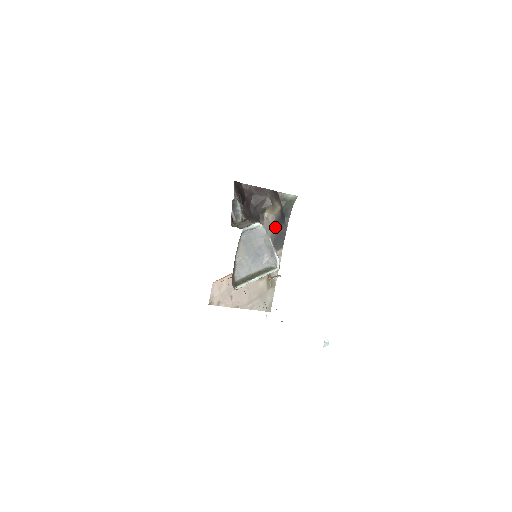
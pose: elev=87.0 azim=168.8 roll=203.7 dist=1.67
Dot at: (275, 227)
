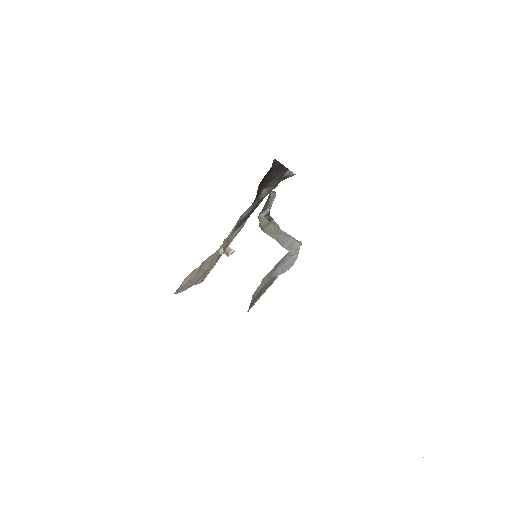
Dot at: occluded
